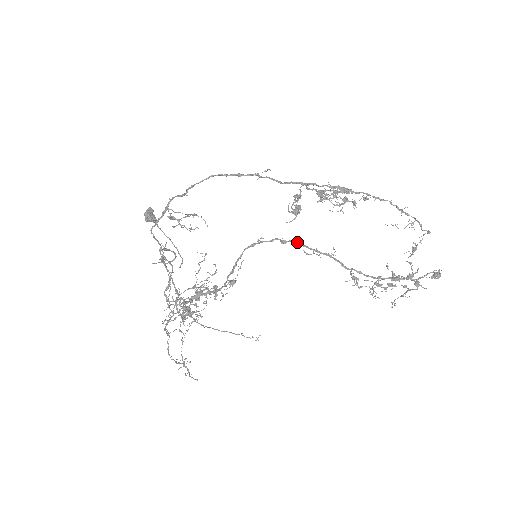
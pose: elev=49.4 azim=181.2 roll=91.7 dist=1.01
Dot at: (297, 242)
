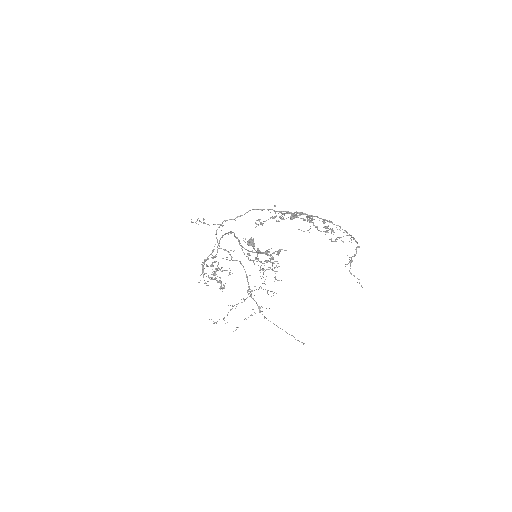
Dot at: (234, 233)
